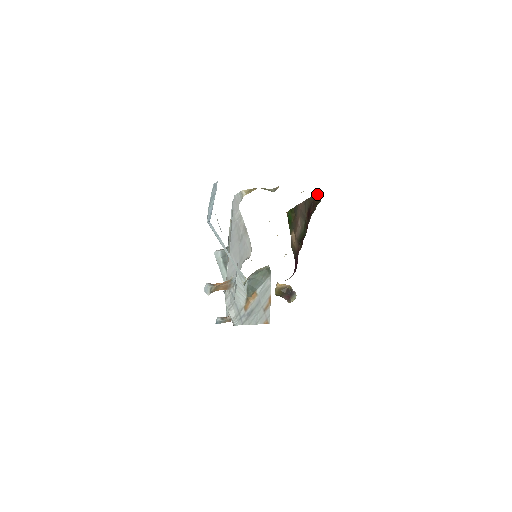
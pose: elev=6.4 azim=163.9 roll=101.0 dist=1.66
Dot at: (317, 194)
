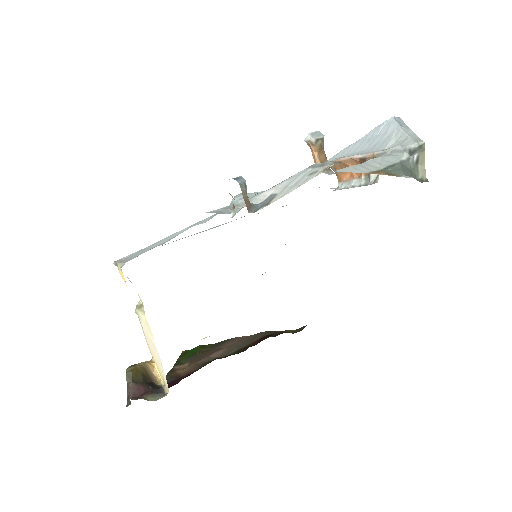
Dot at: (292, 330)
